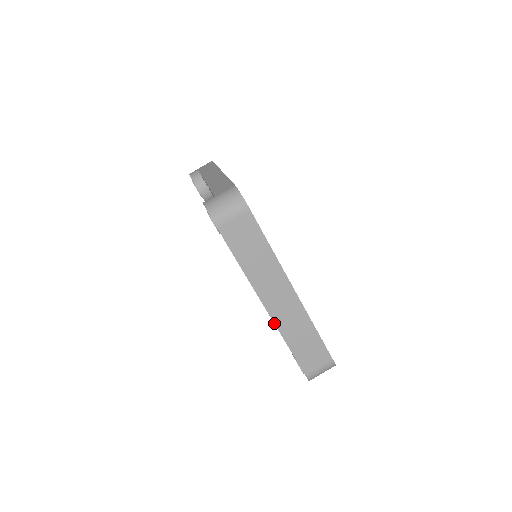
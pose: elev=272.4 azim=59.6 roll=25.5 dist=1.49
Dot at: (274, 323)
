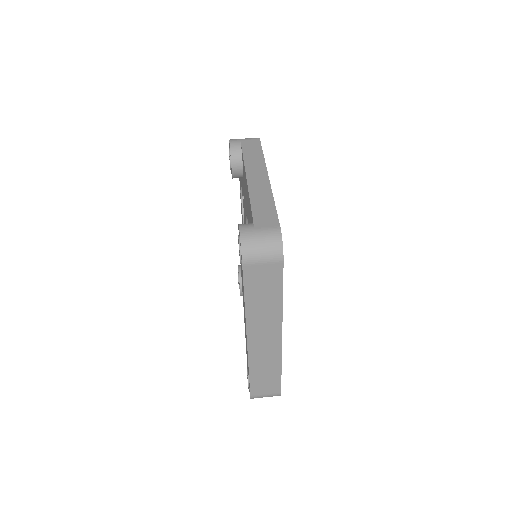
Dot at: (248, 353)
